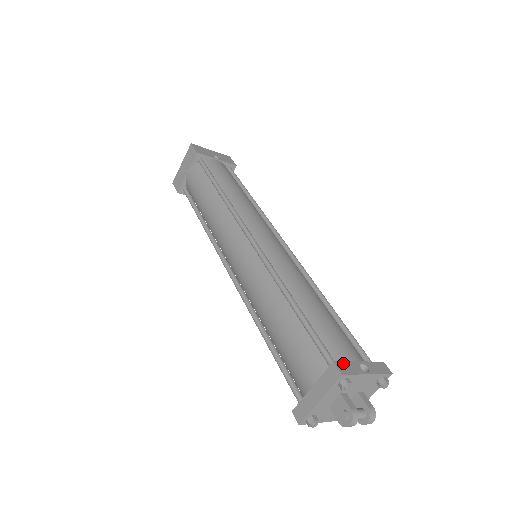
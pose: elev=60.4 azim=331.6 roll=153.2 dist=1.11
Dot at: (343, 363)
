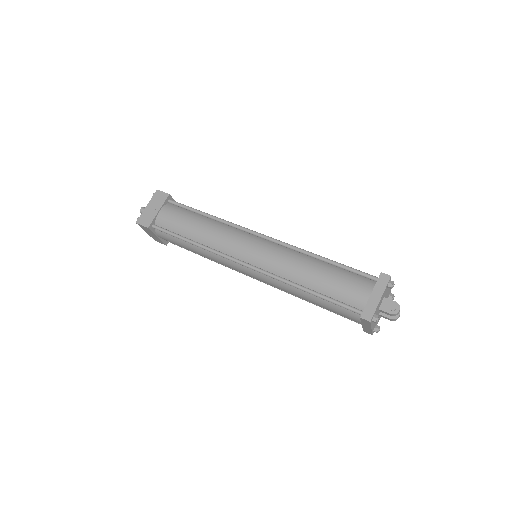
Dot at: occluded
